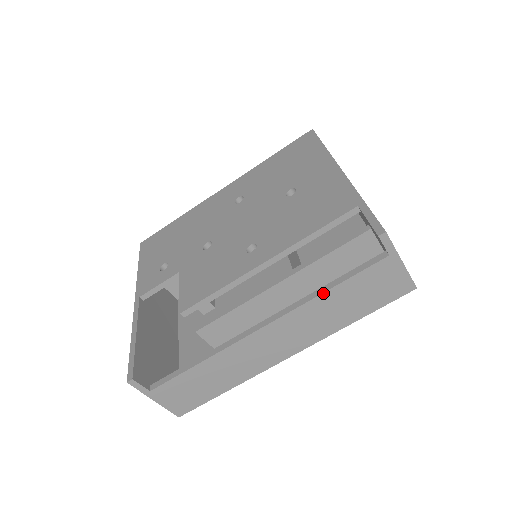
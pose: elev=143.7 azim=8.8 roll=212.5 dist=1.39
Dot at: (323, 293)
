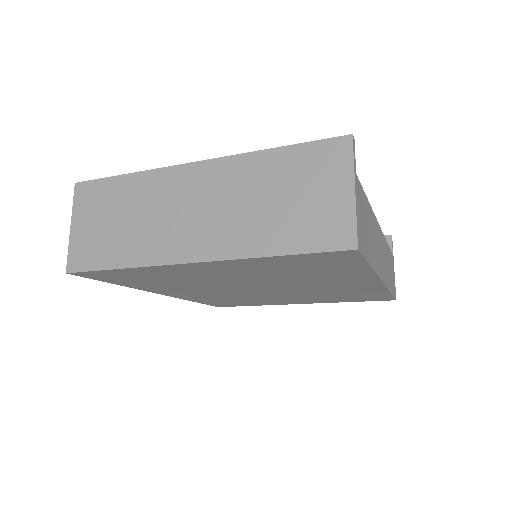
Dot at: occluded
